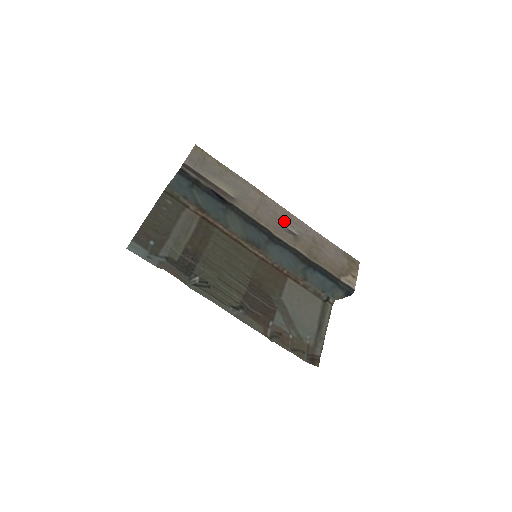
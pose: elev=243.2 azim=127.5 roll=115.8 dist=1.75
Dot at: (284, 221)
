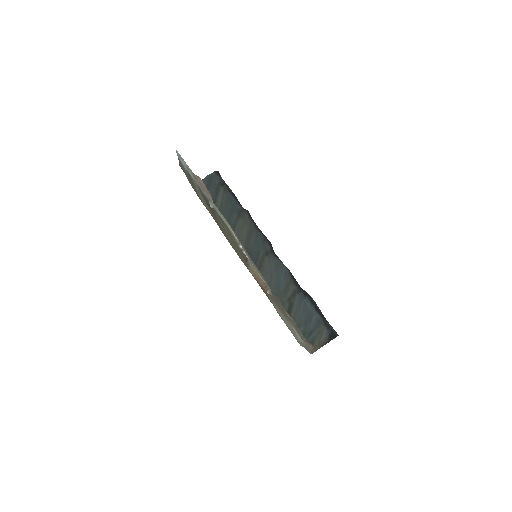
Dot at: occluded
